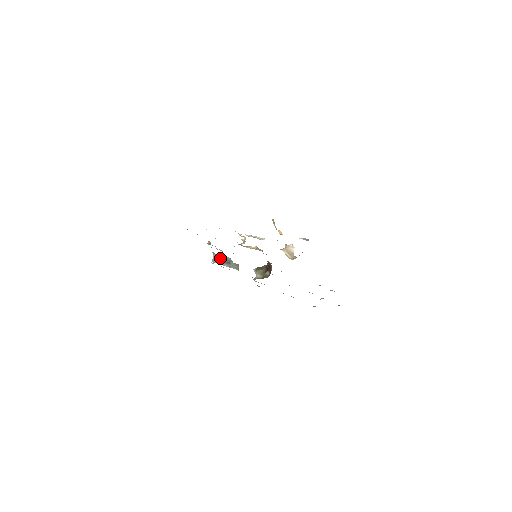
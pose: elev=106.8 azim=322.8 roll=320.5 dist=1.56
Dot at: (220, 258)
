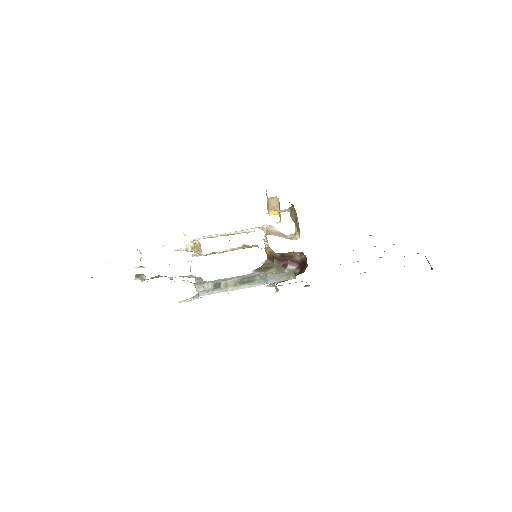
Dot at: (226, 282)
